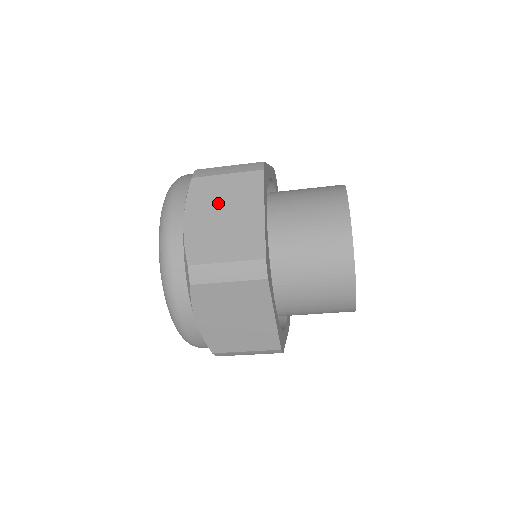
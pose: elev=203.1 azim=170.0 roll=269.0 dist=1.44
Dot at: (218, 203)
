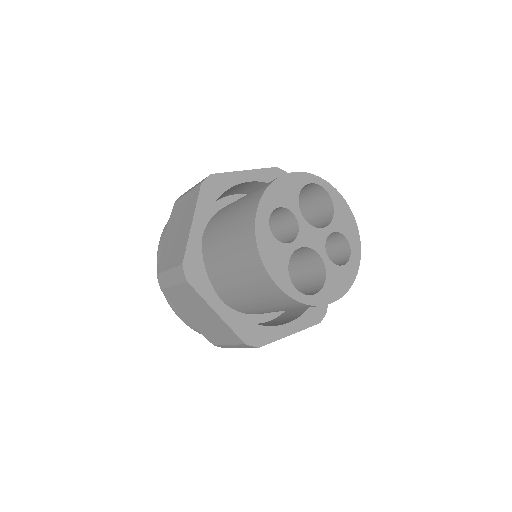
Dot at: (178, 220)
